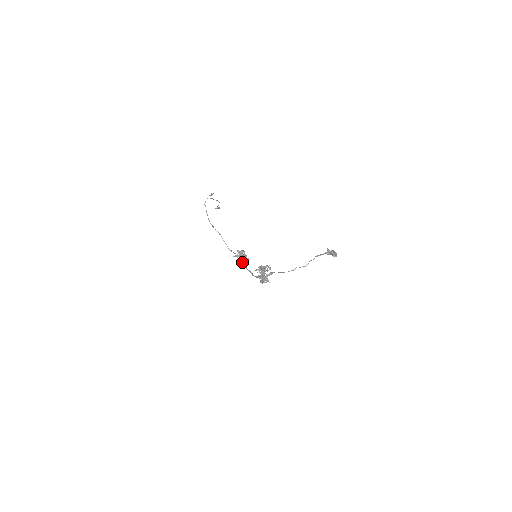
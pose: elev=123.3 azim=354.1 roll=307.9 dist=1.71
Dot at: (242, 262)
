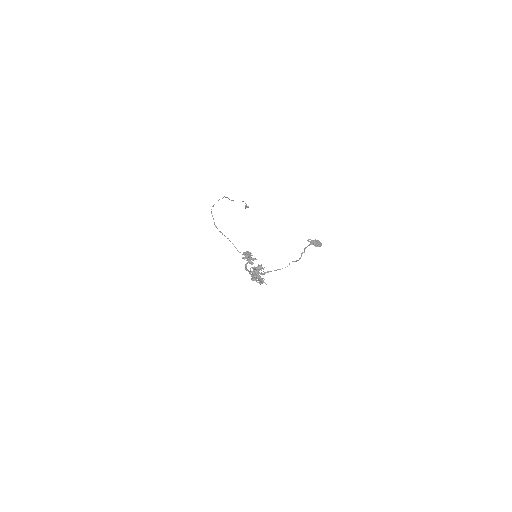
Dot at: (246, 264)
